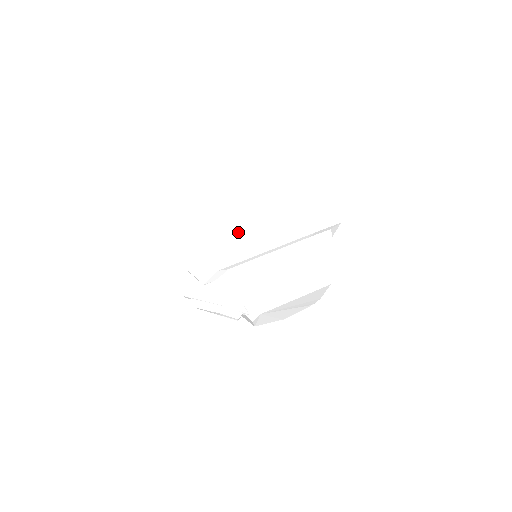
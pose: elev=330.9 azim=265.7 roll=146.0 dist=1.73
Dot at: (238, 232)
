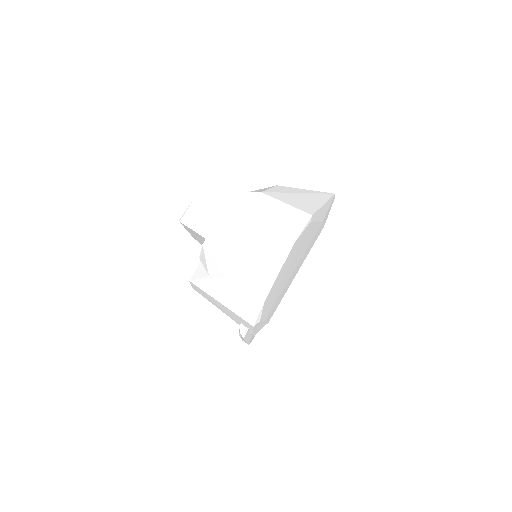
Dot at: occluded
